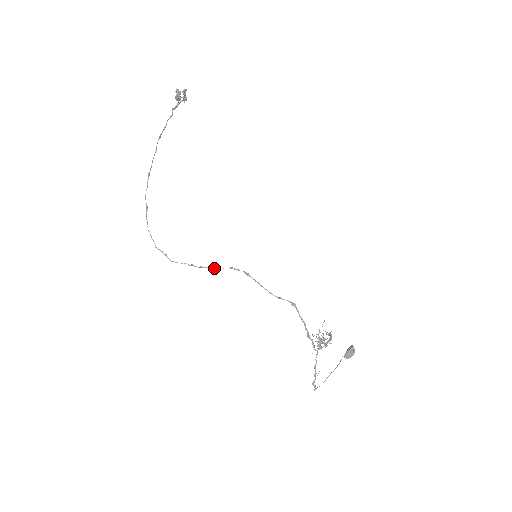
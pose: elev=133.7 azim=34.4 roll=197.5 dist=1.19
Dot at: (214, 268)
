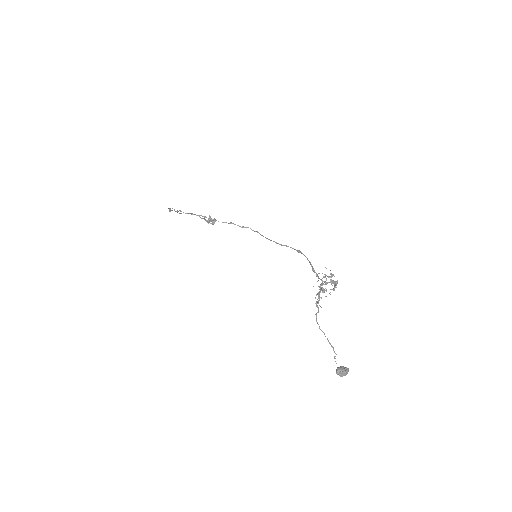
Dot at: (226, 222)
